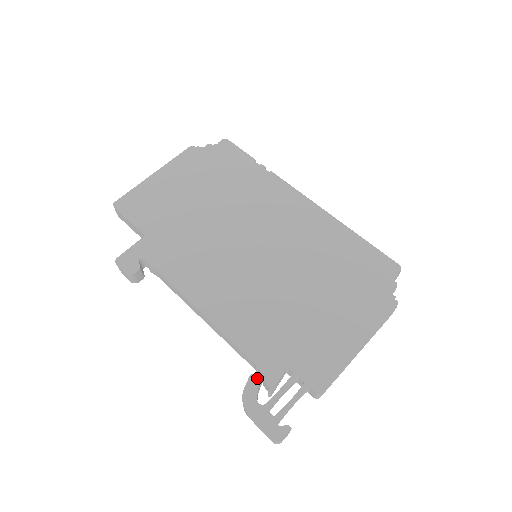
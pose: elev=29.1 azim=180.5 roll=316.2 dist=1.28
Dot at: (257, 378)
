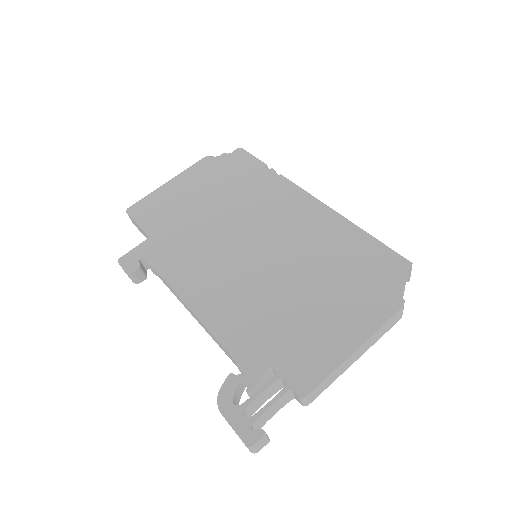
Dot at: (236, 377)
